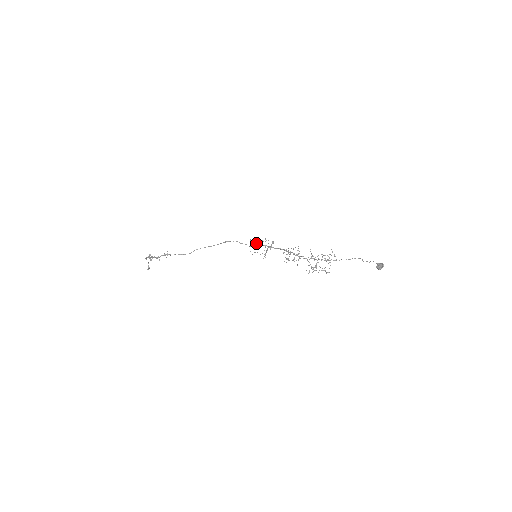
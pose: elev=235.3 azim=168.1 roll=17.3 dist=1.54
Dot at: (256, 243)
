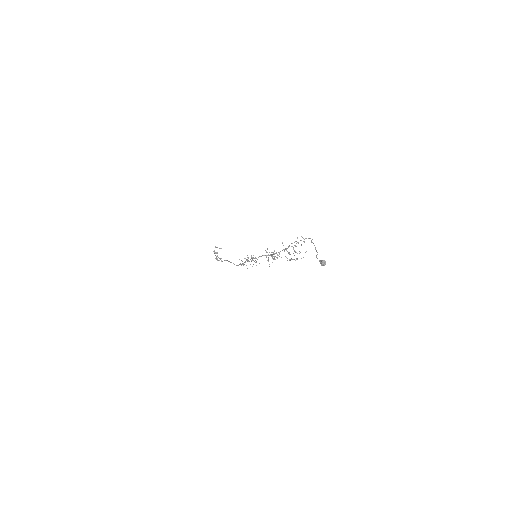
Dot at: occluded
